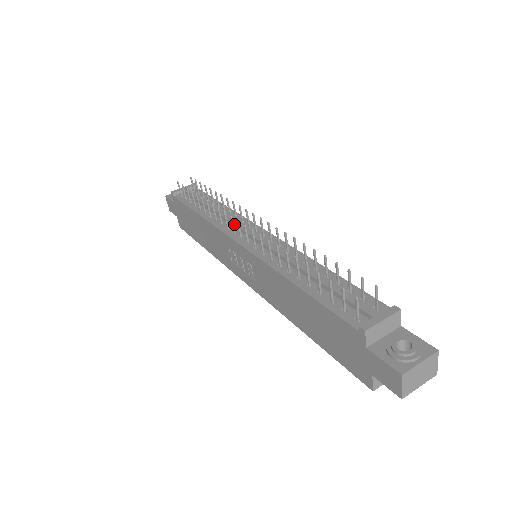
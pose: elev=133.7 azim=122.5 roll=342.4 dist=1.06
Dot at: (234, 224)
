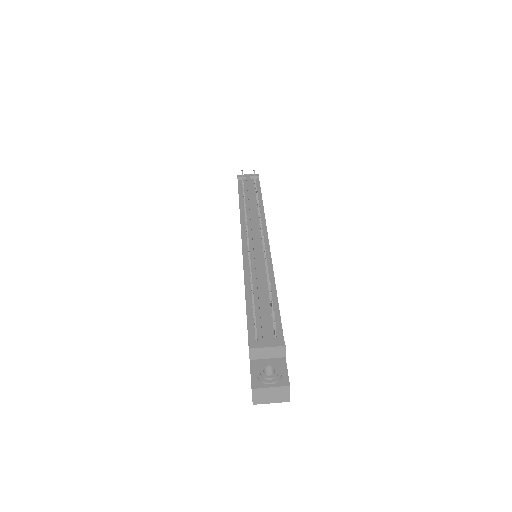
Dot at: (251, 225)
